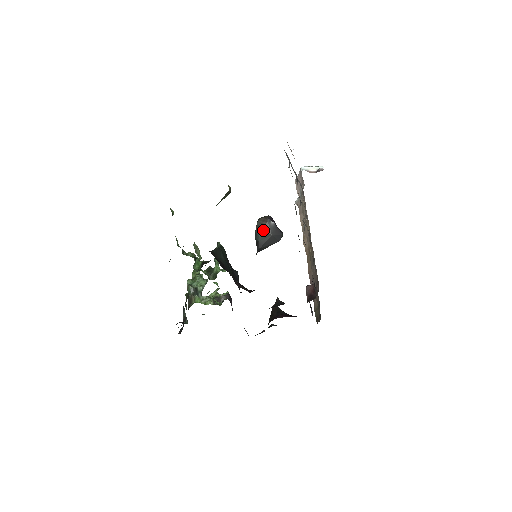
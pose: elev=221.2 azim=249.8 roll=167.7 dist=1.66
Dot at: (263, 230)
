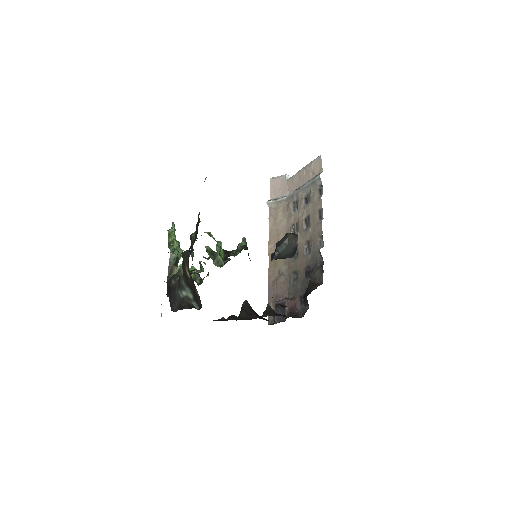
Dot at: (289, 246)
